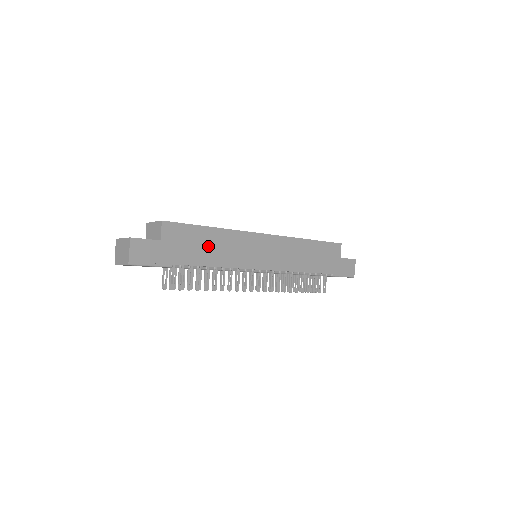
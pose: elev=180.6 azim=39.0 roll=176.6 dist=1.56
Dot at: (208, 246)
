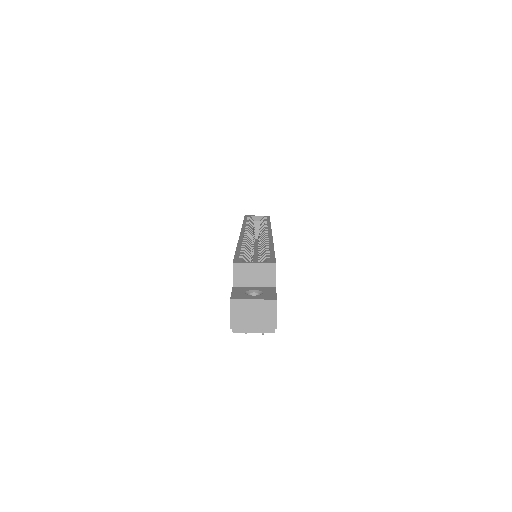
Dot at: occluded
